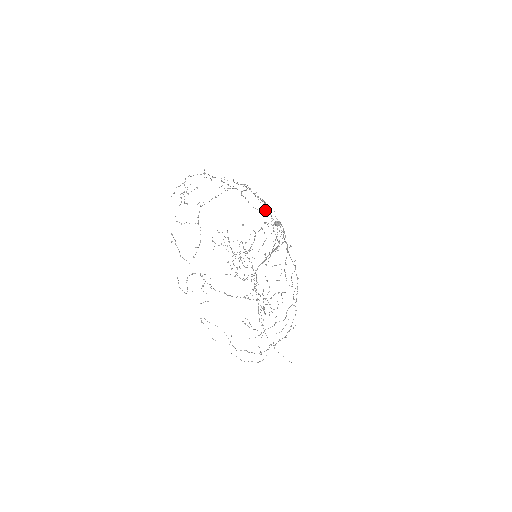
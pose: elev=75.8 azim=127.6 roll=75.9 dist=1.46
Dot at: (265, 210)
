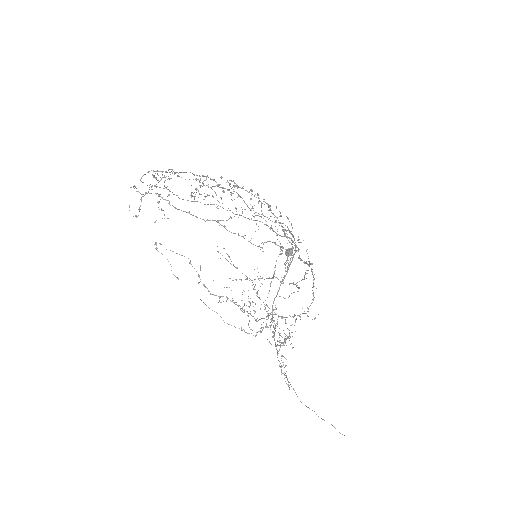
Dot at: (257, 193)
